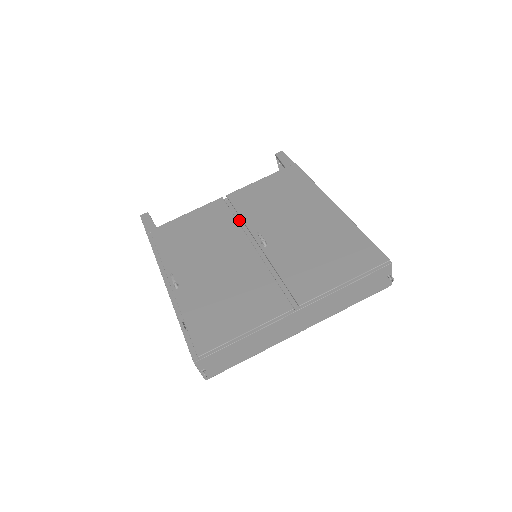
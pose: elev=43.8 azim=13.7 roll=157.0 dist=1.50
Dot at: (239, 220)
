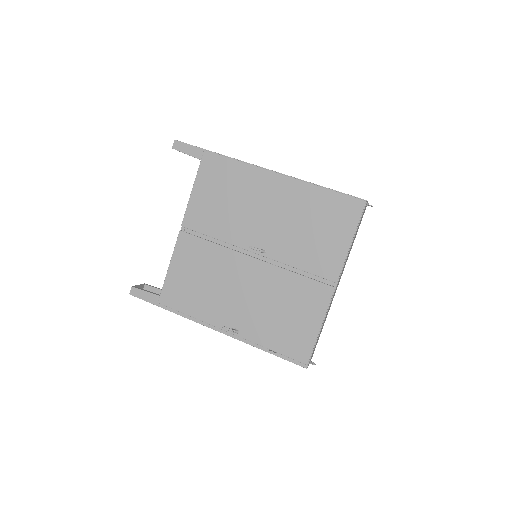
Dot at: (217, 242)
